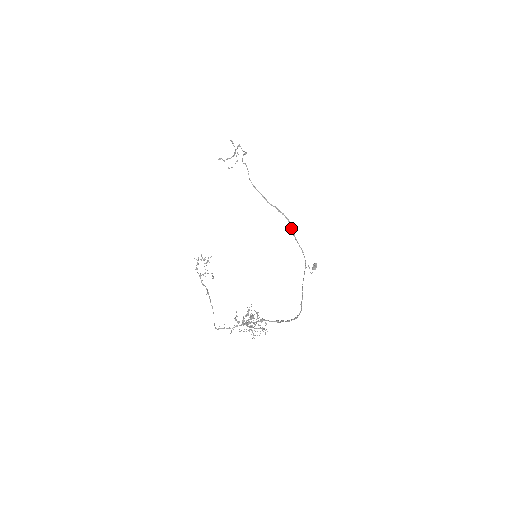
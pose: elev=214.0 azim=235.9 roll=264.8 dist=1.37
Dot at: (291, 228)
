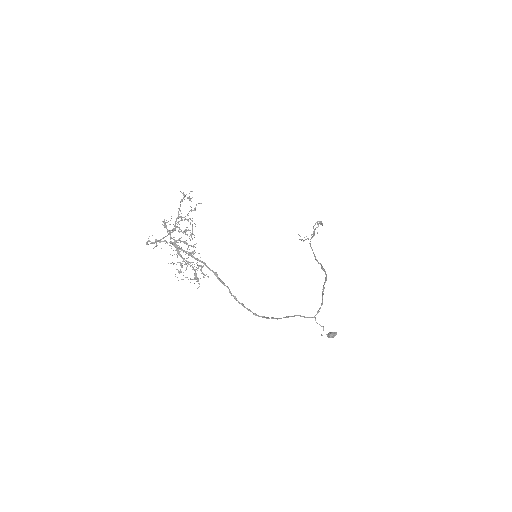
Dot at: (324, 283)
